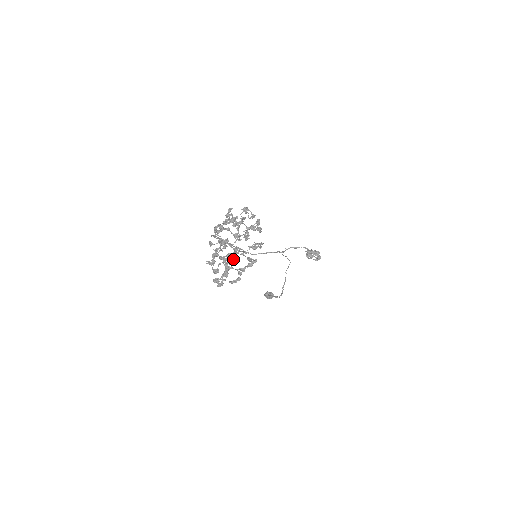
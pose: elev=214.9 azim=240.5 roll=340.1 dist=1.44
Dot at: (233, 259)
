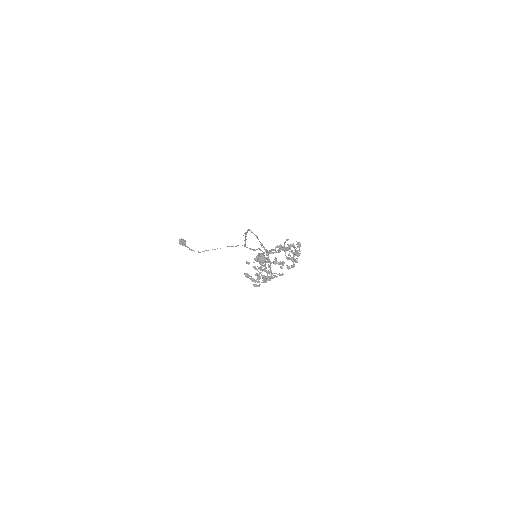
Dot at: occluded
